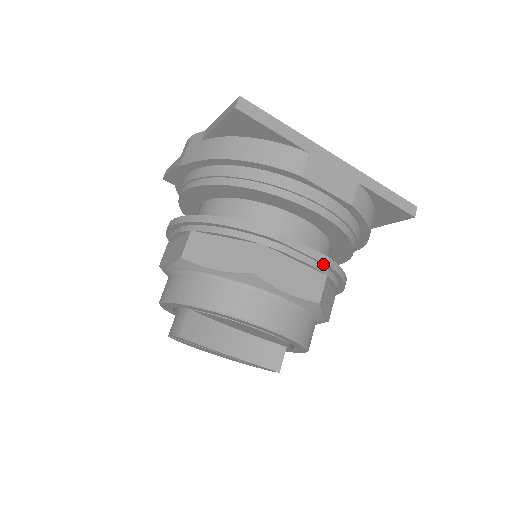
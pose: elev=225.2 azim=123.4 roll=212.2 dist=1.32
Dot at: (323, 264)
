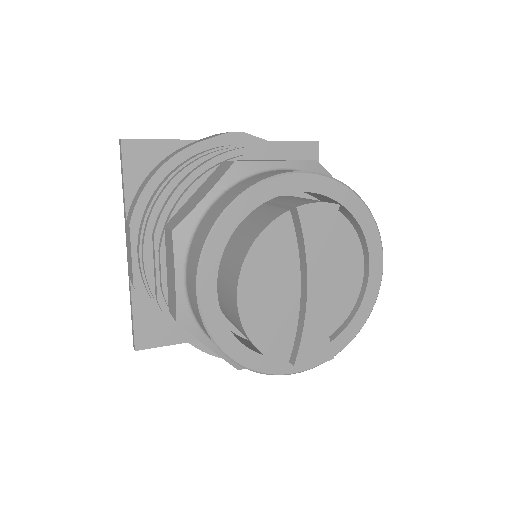
Dot at: occluded
